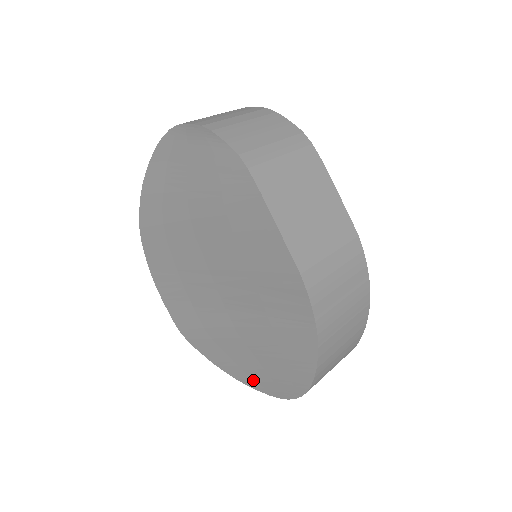
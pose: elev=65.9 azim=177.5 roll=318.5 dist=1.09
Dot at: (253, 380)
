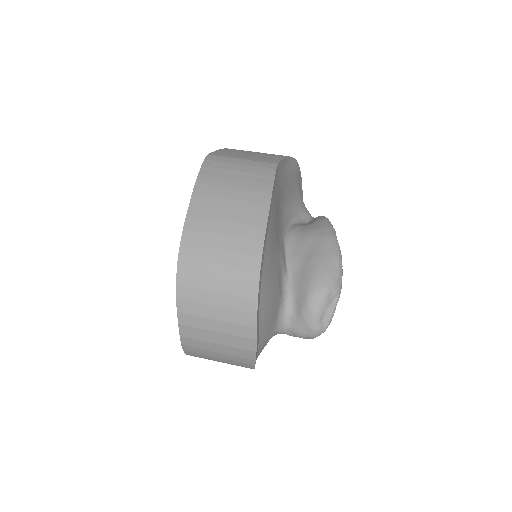
Dot at: occluded
